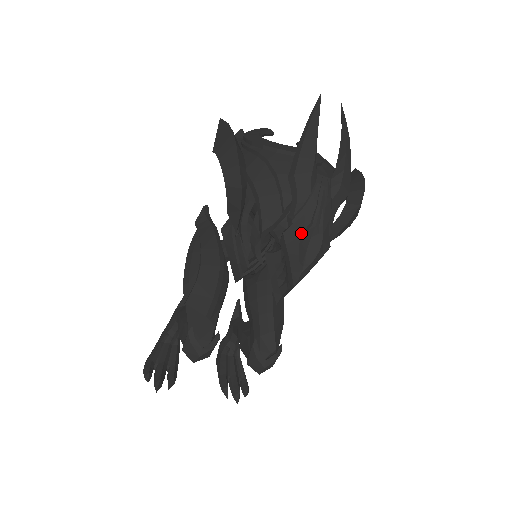
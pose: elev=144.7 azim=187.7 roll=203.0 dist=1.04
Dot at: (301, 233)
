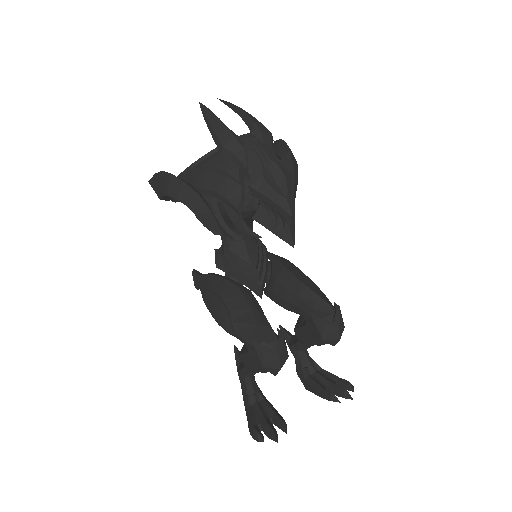
Dot at: (261, 175)
